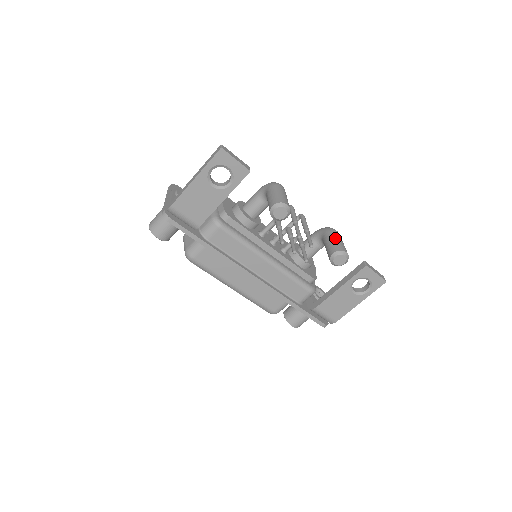
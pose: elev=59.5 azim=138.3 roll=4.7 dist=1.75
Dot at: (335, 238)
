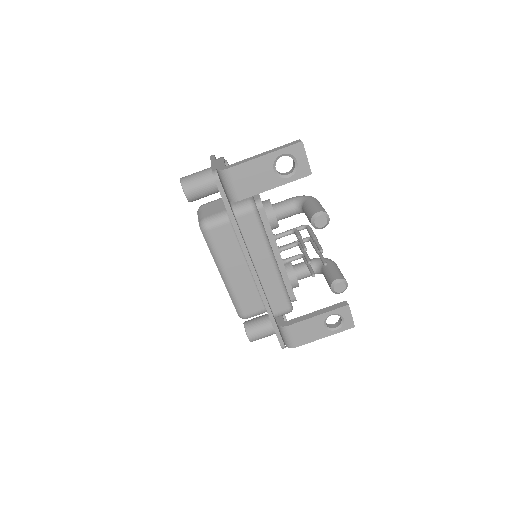
Dot at: (338, 268)
